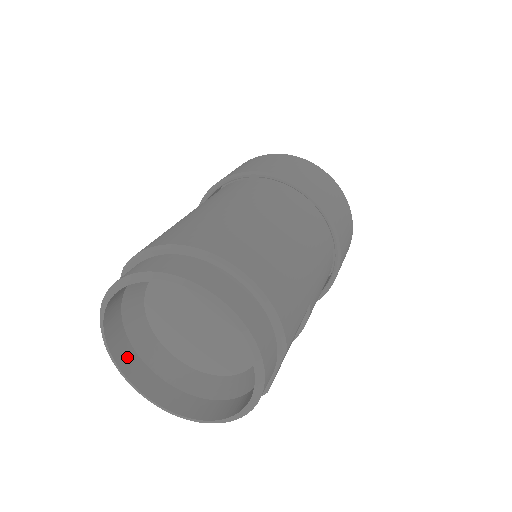
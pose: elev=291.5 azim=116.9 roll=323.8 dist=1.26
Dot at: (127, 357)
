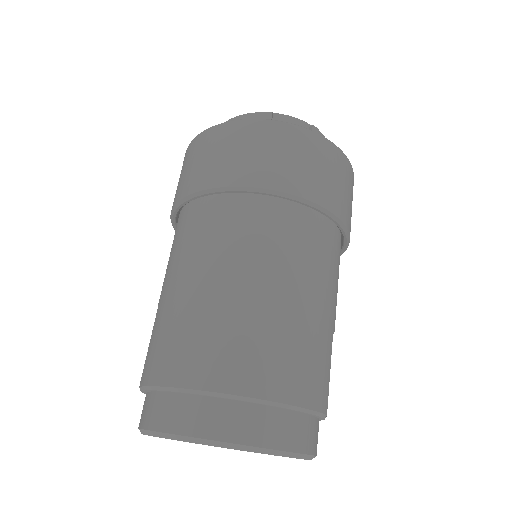
Dot at: occluded
